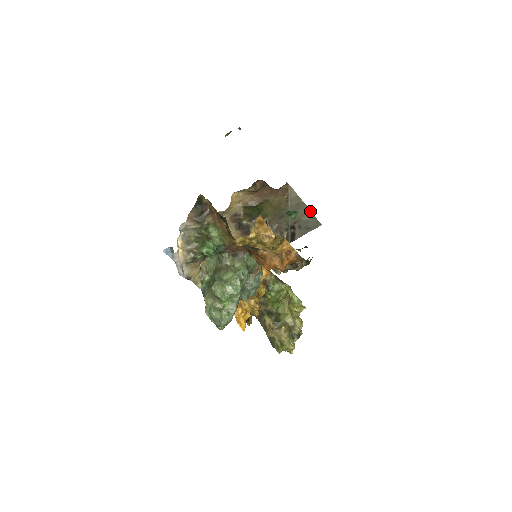
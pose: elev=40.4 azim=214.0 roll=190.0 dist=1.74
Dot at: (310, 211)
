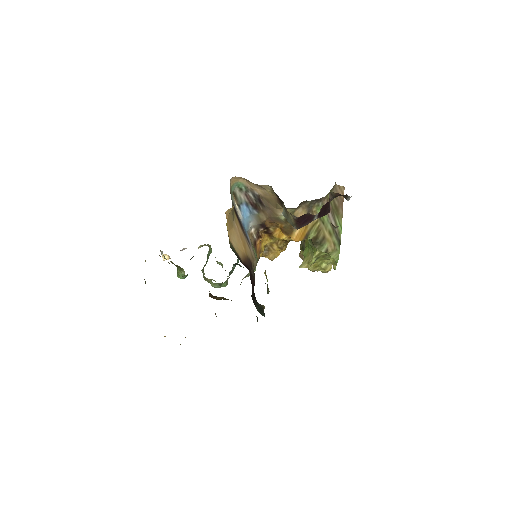
Dot at: occluded
